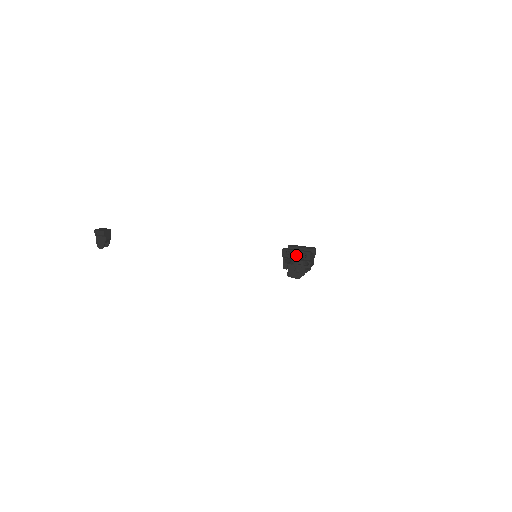
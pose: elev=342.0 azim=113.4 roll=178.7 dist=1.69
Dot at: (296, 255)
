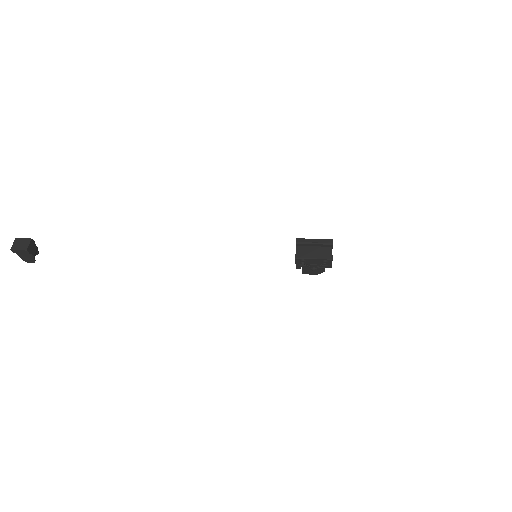
Dot at: (314, 262)
